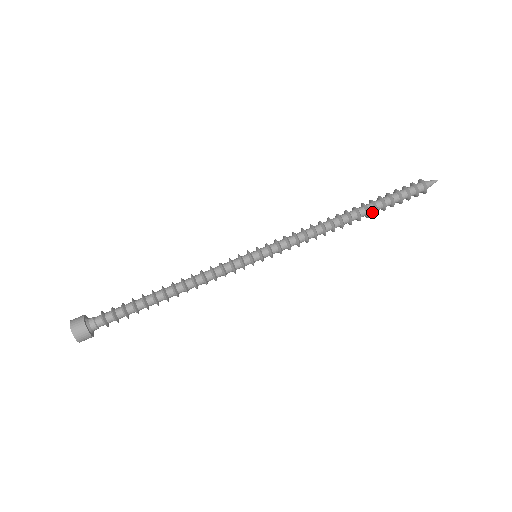
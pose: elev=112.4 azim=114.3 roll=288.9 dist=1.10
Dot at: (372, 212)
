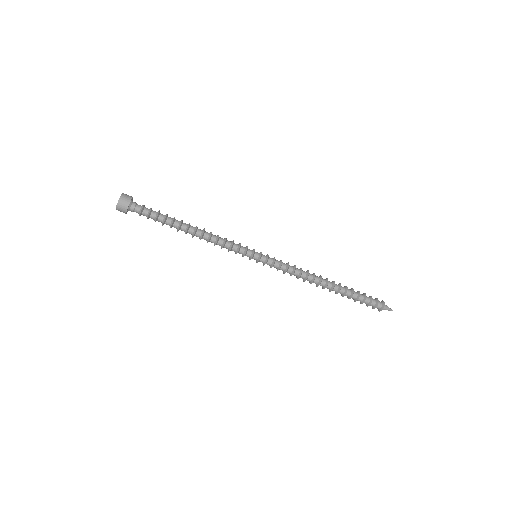
Dot at: (340, 292)
